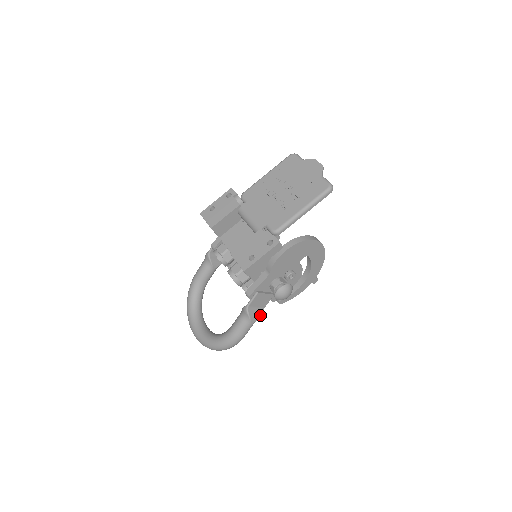
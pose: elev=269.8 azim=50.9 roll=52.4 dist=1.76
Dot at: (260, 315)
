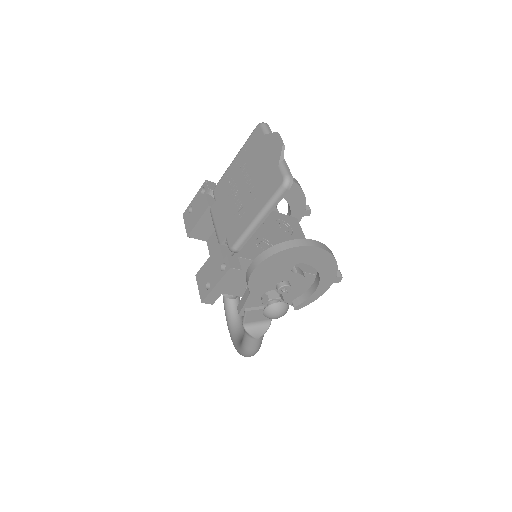
Dot at: (266, 328)
